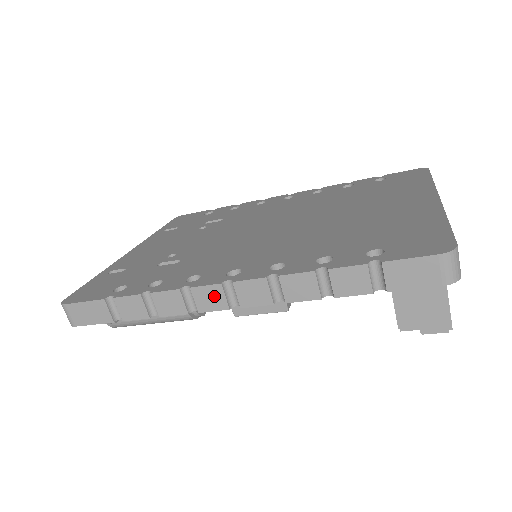
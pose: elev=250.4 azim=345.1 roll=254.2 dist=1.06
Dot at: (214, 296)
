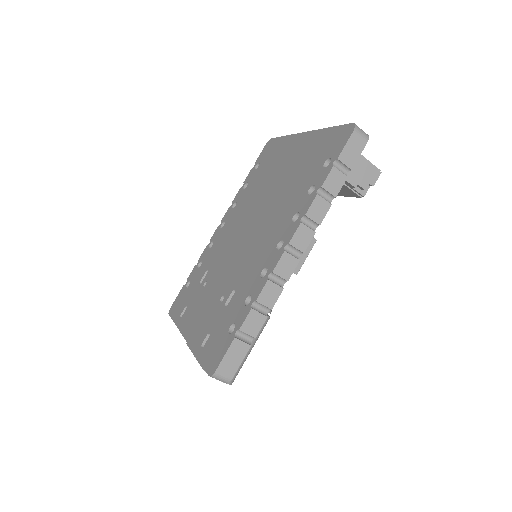
Dot at: (287, 262)
